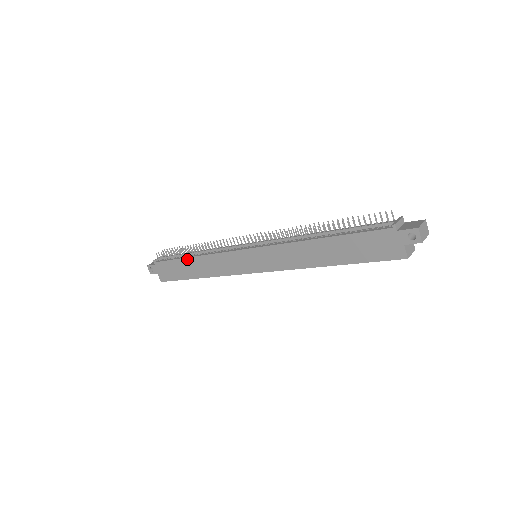
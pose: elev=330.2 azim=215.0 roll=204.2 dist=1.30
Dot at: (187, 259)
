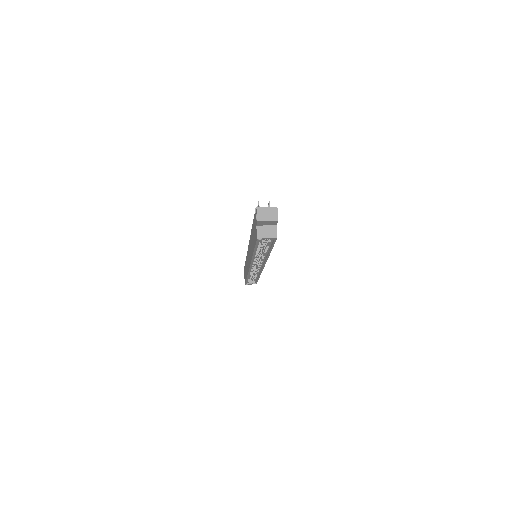
Dot at: occluded
